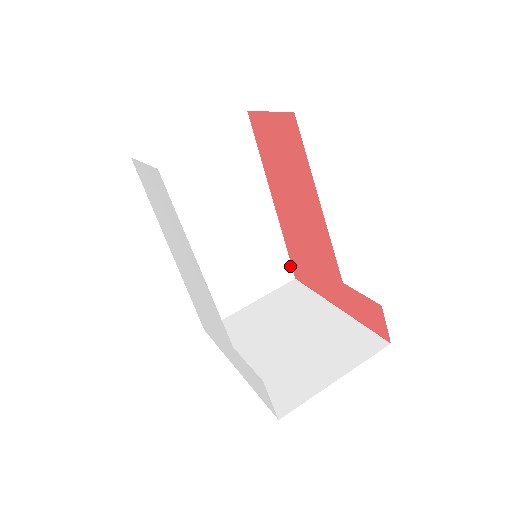
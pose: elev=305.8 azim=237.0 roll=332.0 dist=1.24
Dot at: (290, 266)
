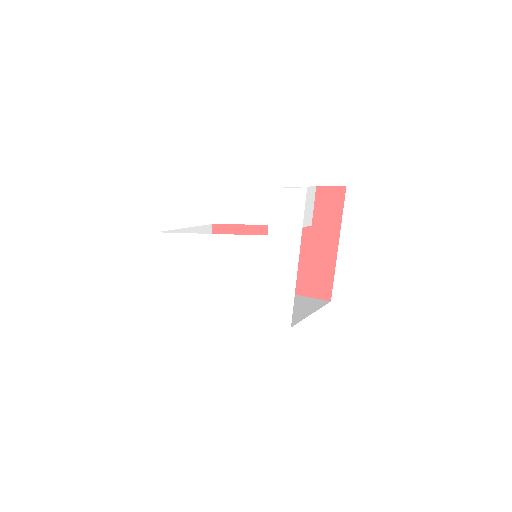
Dot at: (317, 300)
